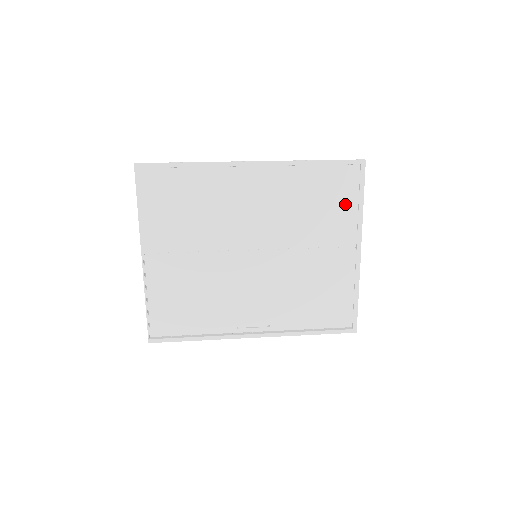
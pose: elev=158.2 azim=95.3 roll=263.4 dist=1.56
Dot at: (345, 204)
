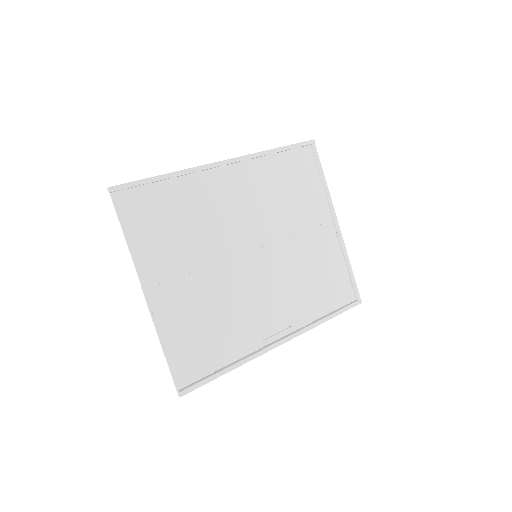
Dot at: (312, 183)
